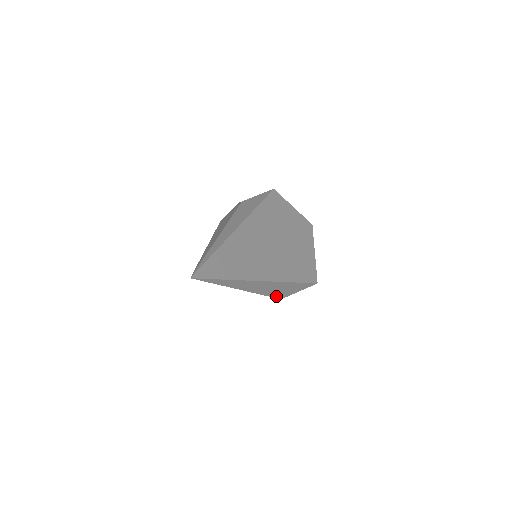
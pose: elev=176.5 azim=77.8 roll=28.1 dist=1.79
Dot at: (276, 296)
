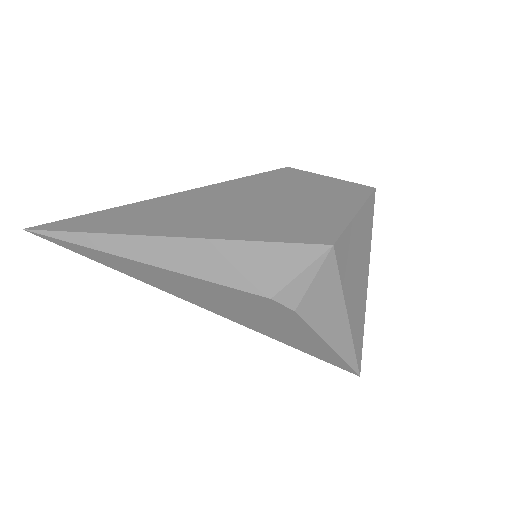
Dot at: (245, 287)
